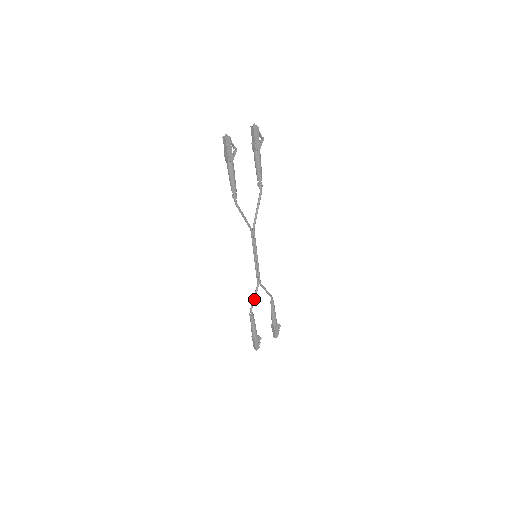
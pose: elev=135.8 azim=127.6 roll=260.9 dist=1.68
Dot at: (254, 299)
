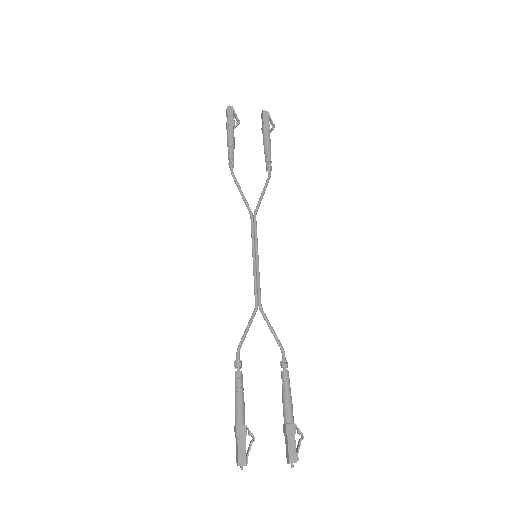
Dot at: (246, 331)
